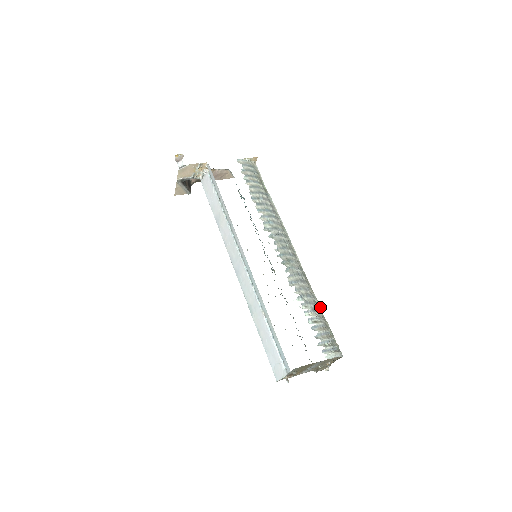
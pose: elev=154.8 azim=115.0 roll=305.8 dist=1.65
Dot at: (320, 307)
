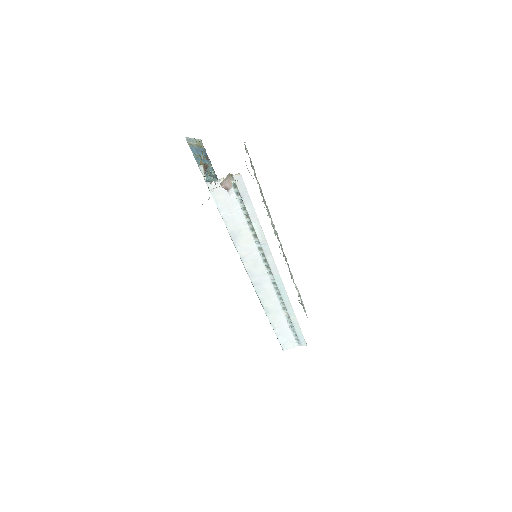
Dot at: occluded
